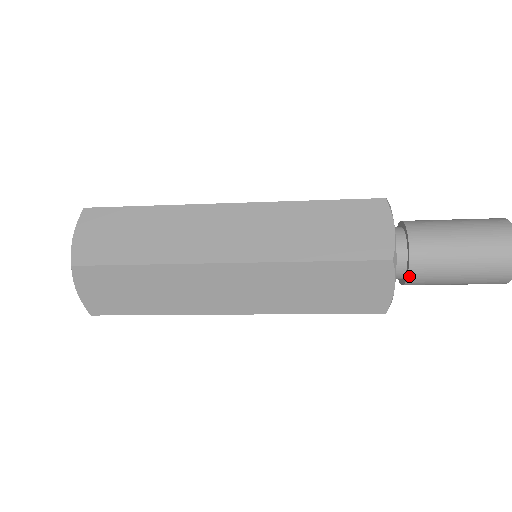
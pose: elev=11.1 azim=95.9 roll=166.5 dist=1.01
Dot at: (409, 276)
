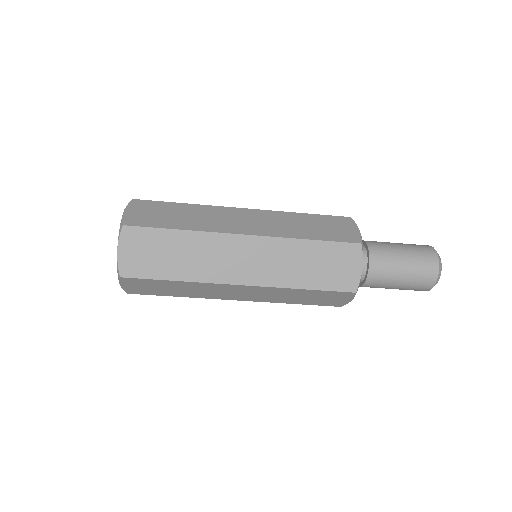
Dot at: (362, 286)
